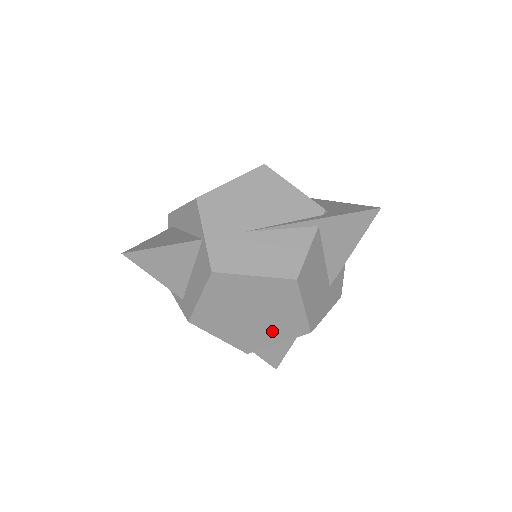
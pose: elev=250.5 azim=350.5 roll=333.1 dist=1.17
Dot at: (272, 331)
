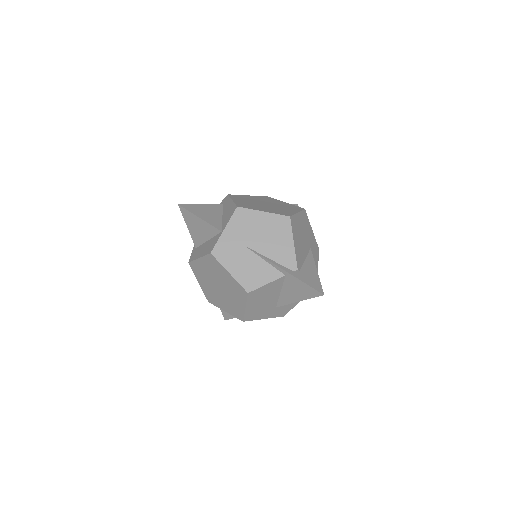
Dot at: (225, 303)
